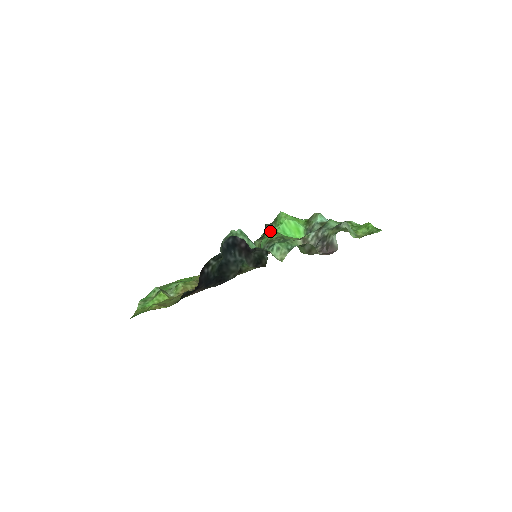
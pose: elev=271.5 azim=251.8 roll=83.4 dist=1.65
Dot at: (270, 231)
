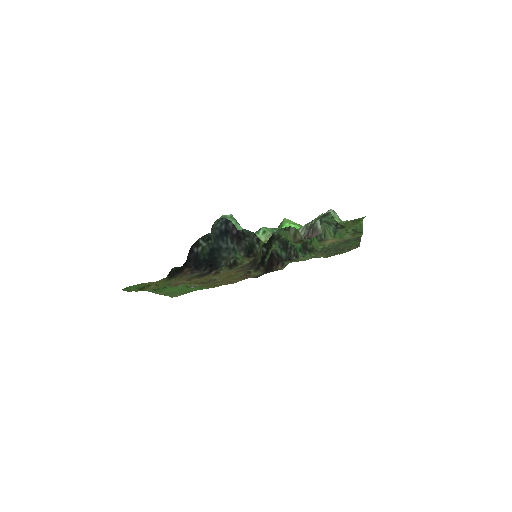
Dot at: occluded
